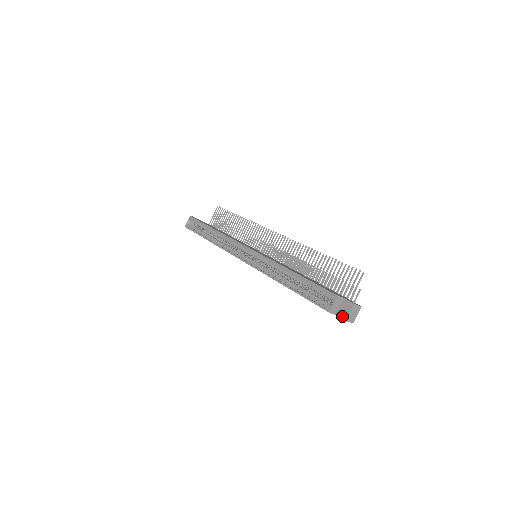
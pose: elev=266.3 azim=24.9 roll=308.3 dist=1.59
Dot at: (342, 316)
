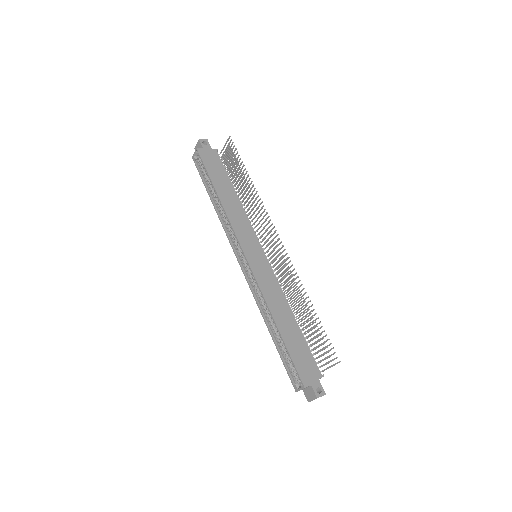
Dot at: (306, 397)
